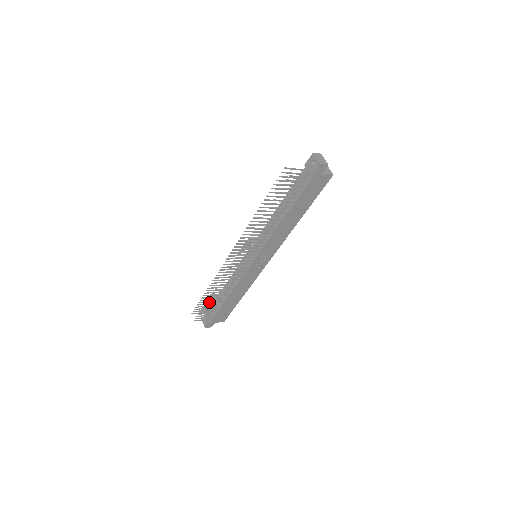
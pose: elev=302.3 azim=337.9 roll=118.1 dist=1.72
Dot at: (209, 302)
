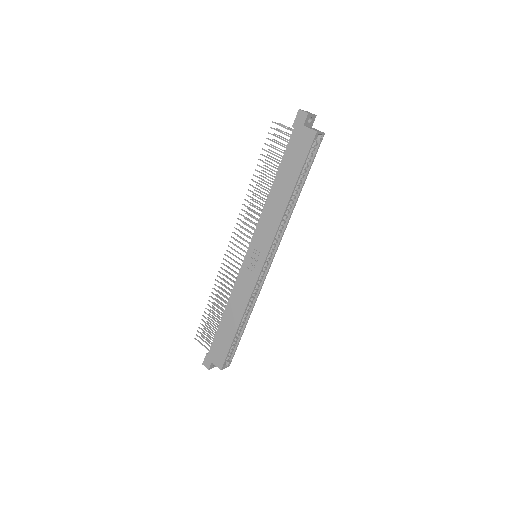
Dot at: occluded
